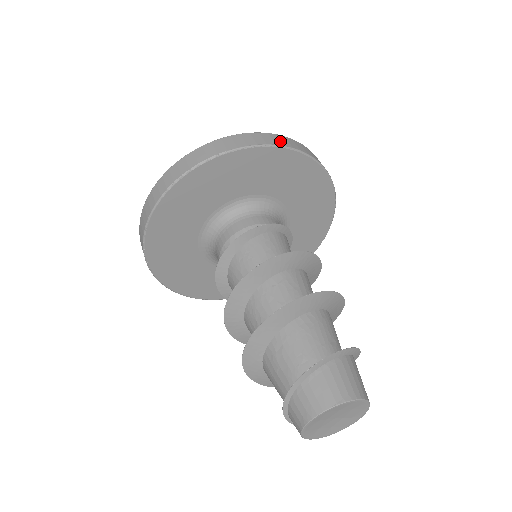
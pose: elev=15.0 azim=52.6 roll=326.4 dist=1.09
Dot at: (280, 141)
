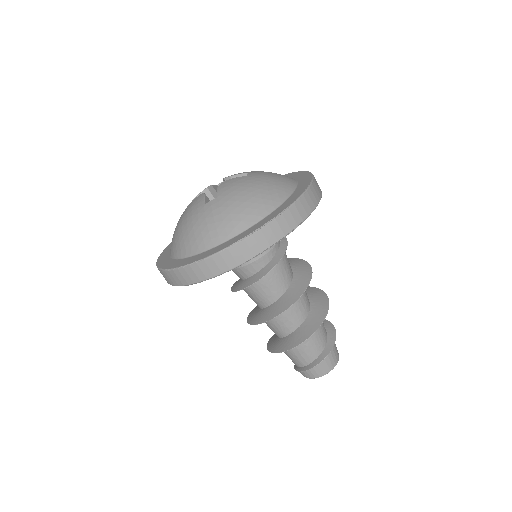
Dot at: (318, 191)
